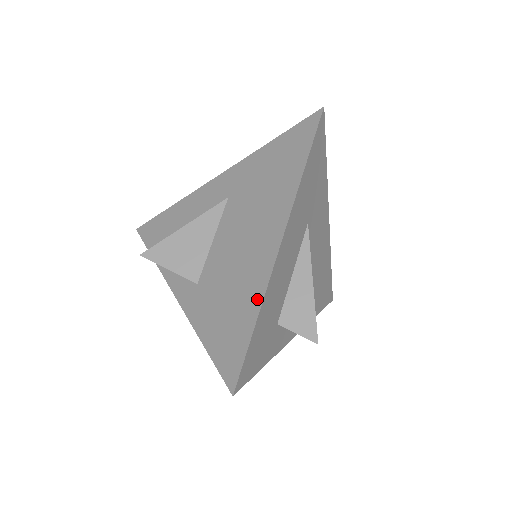
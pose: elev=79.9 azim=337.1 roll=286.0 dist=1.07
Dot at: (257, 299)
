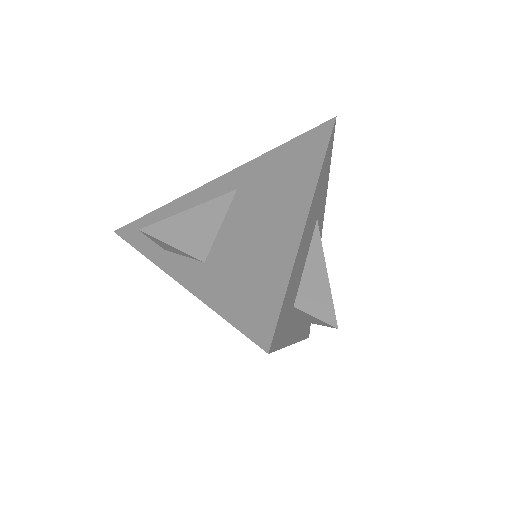
Dot at: (287, 261)
